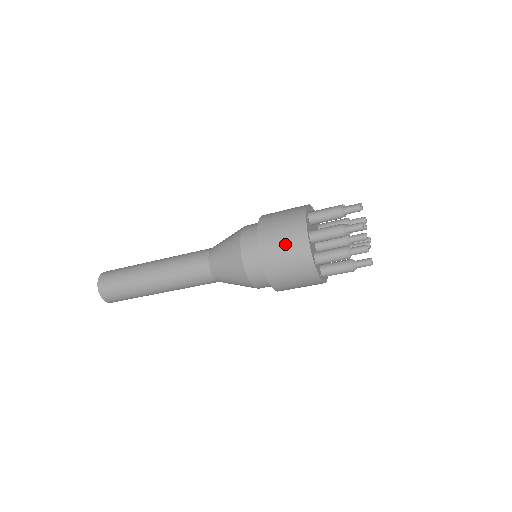
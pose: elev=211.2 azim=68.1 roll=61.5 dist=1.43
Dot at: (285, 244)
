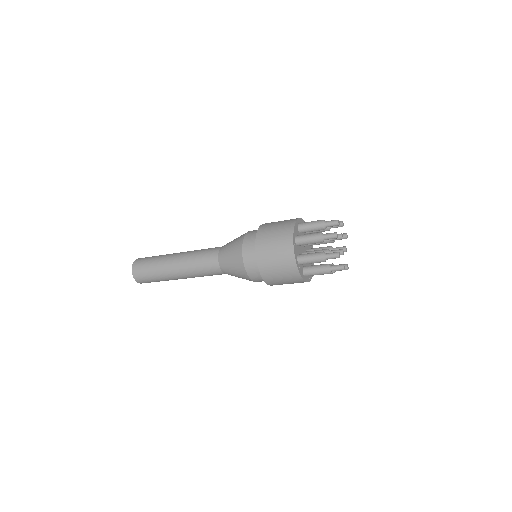
Dot at: (279, 269)
